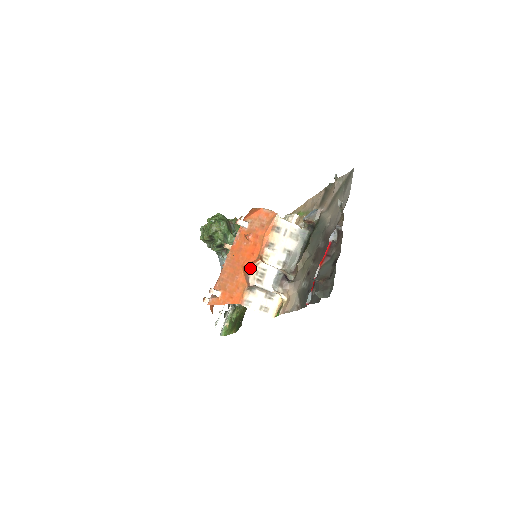
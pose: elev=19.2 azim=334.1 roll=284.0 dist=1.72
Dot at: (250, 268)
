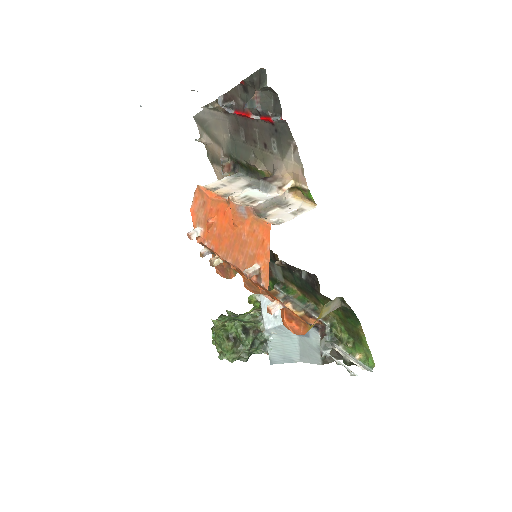
Dot at: (232, 206)
